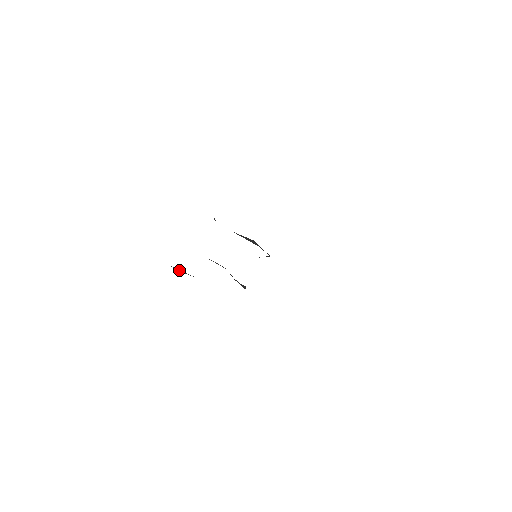
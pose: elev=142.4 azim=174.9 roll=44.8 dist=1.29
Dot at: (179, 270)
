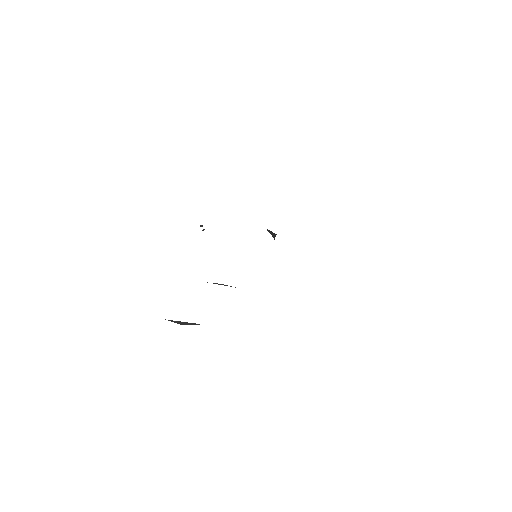
Dot at: (180, 323)
